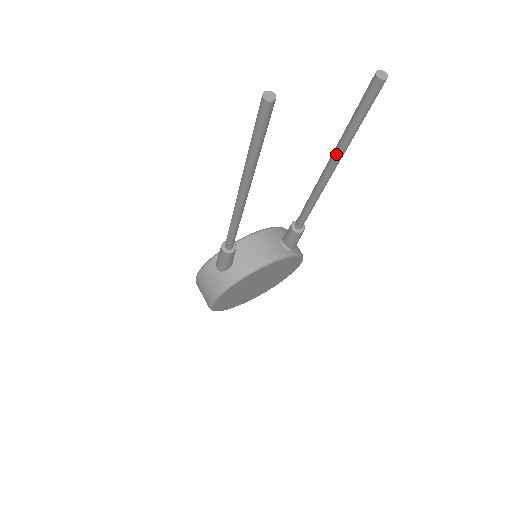
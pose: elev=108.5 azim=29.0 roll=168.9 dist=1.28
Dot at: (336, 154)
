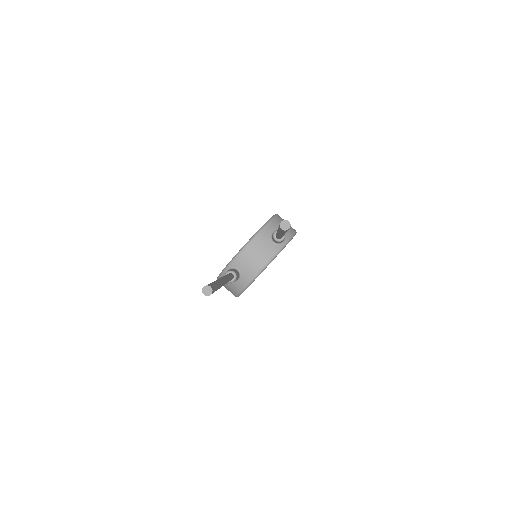
Dot at: (280, 234)
